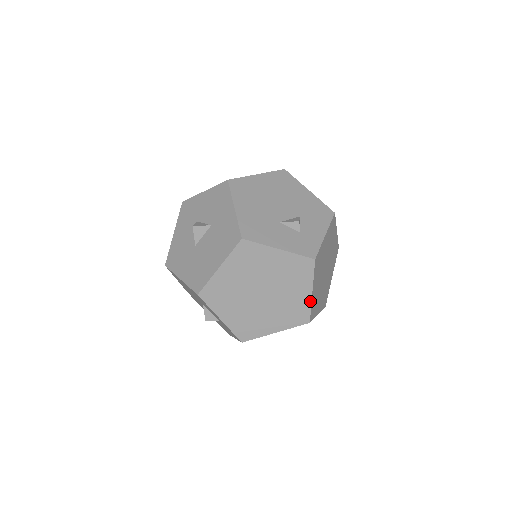
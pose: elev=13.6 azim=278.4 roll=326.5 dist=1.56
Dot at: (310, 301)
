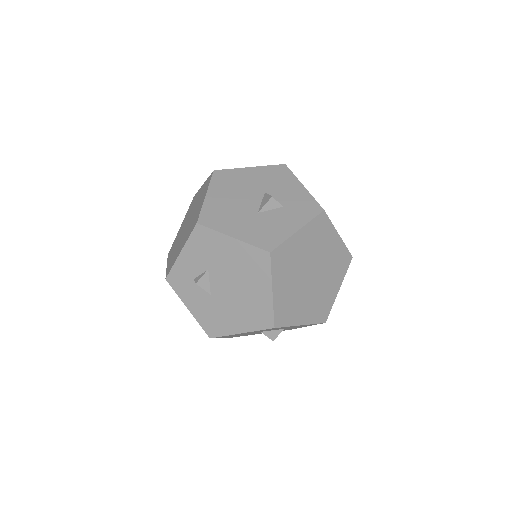
Dot at: occluded
